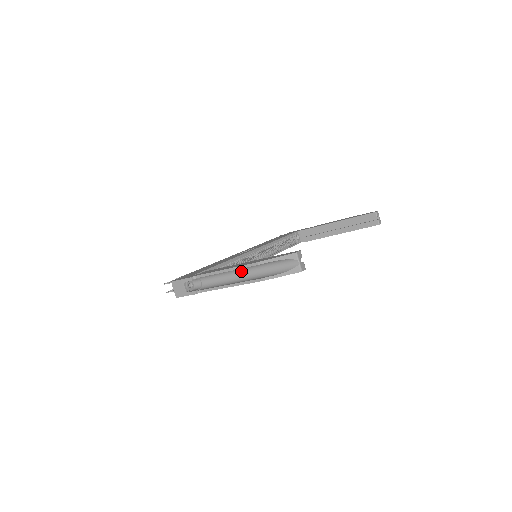
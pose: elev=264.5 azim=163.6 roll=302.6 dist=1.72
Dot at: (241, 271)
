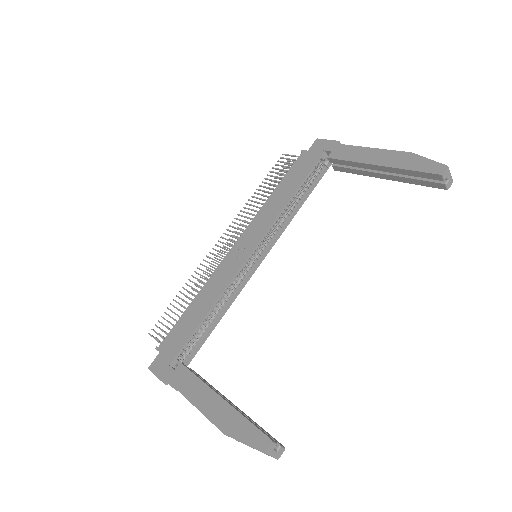
Dot at: occluded
